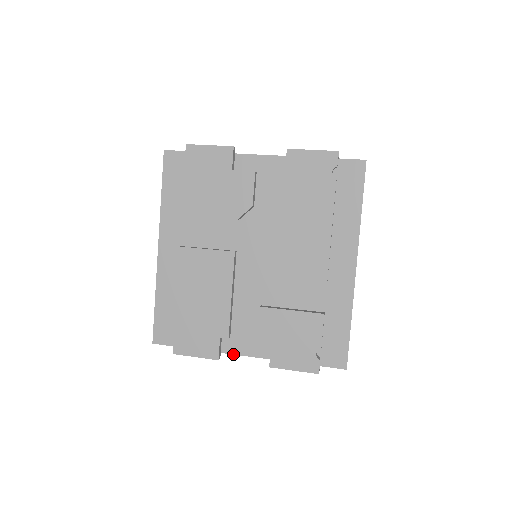
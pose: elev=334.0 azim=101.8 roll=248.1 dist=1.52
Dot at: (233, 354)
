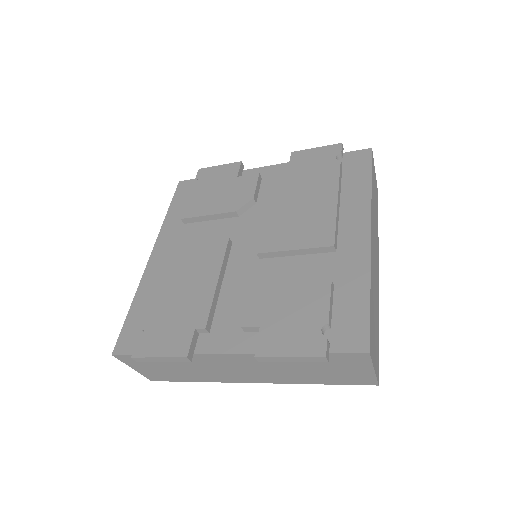
Dot at: (209, 353)
